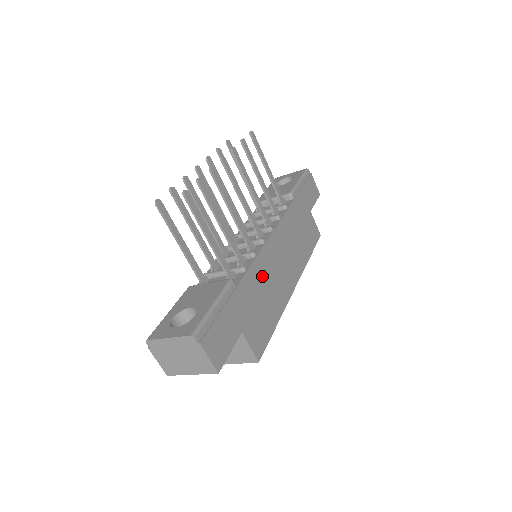
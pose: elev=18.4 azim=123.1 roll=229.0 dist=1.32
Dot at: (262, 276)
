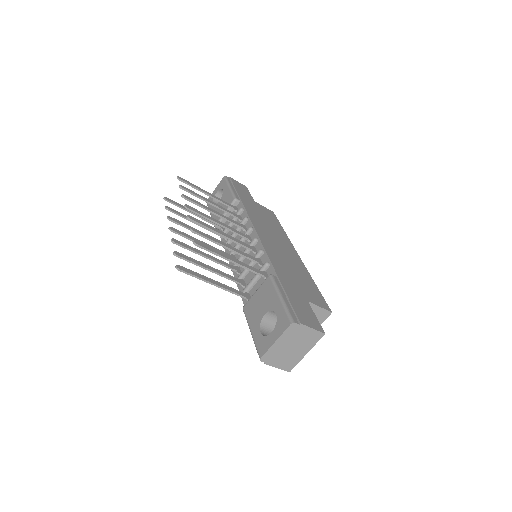
Dot at: (279, 260)
